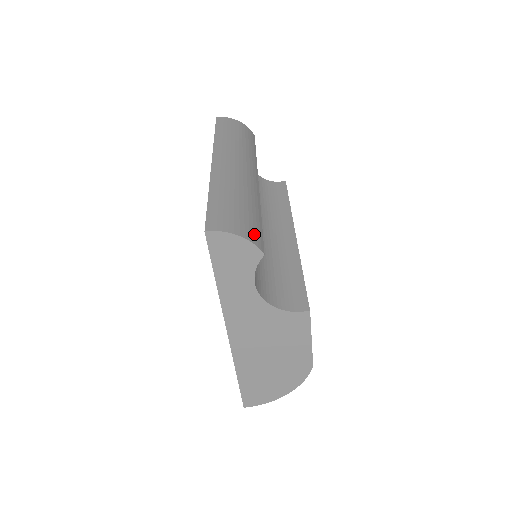
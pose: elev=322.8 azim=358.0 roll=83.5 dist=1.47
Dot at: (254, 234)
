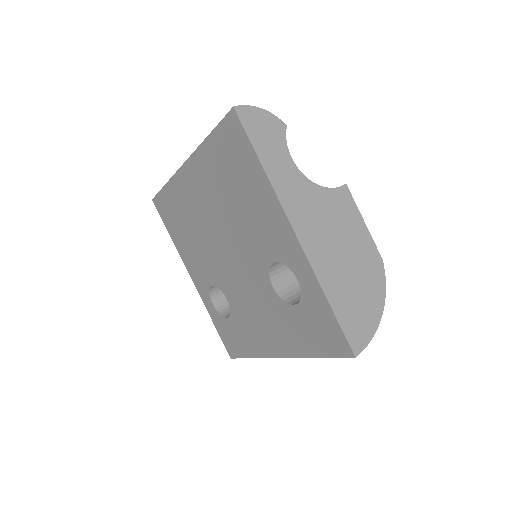
Dot at: occluded
